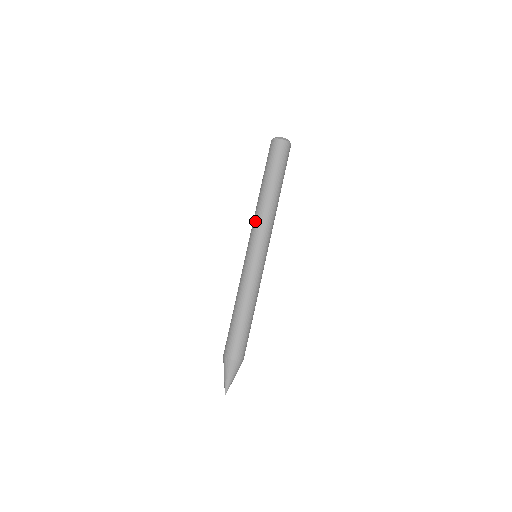
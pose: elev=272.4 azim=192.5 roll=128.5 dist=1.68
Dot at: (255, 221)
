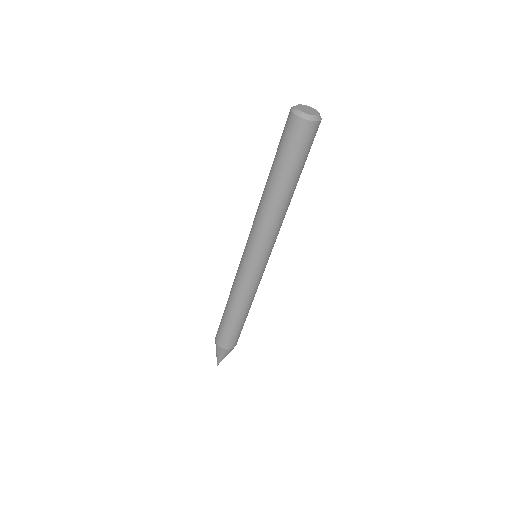
Dot at: (265, 229)
